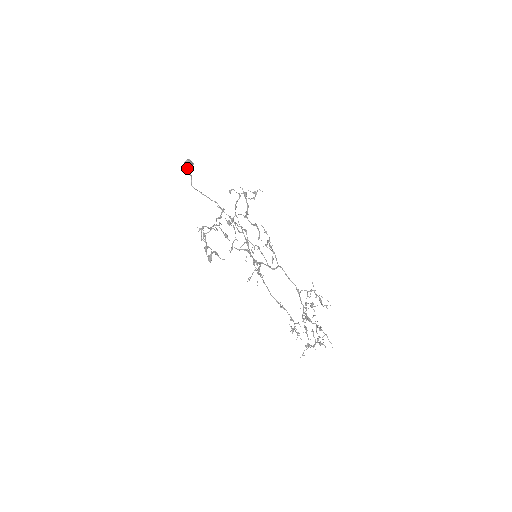
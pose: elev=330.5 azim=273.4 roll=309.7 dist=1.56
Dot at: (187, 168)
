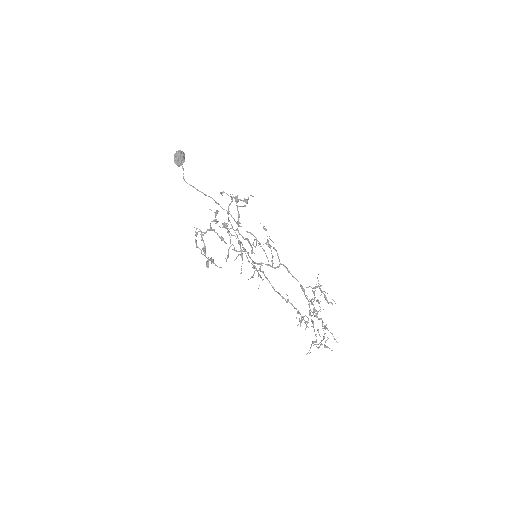
Dot at: (178, 161)
